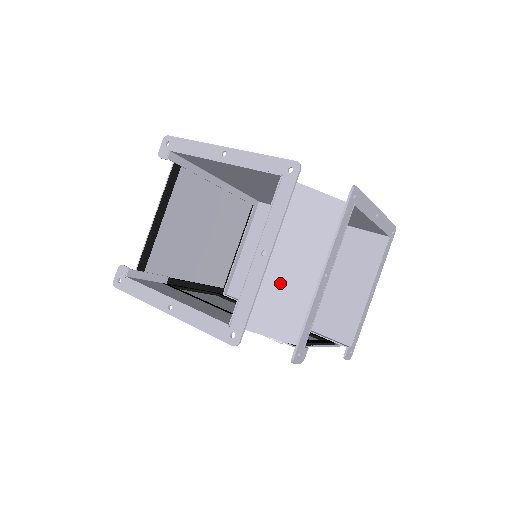
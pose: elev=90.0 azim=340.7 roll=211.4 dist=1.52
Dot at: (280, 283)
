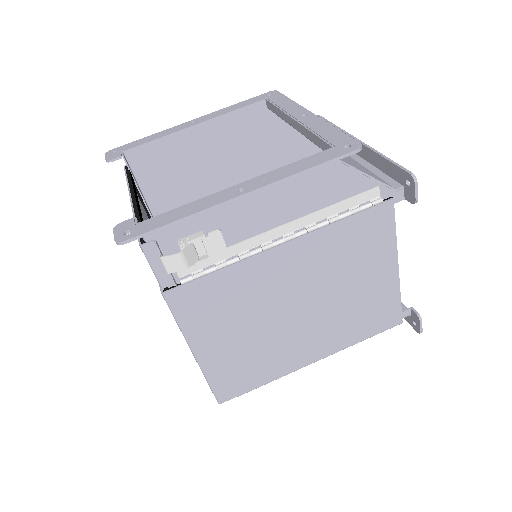
Dot at: occluded
